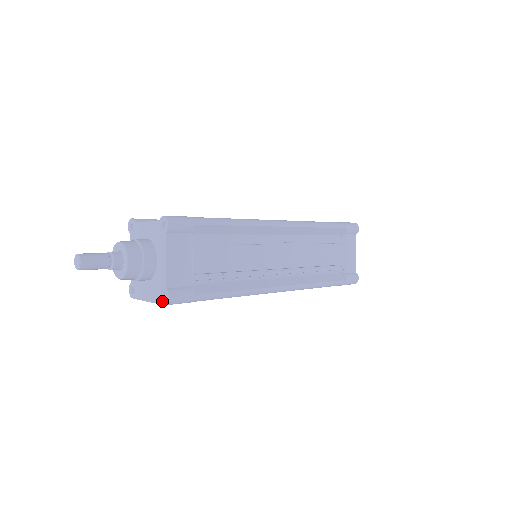
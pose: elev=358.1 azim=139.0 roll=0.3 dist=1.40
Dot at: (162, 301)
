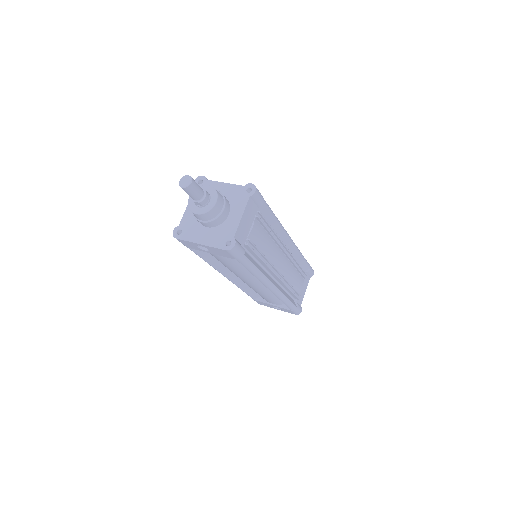
Dot at: (224, 246)
